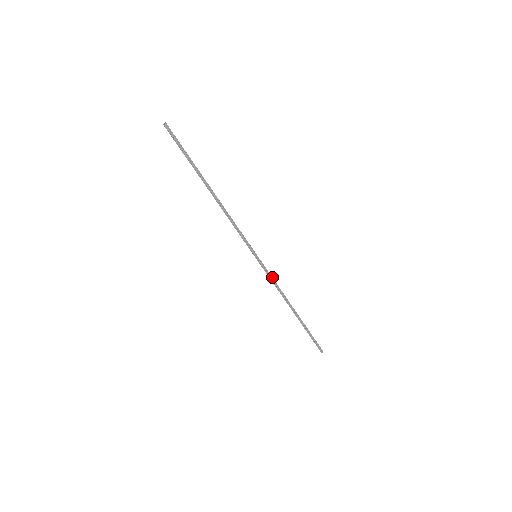
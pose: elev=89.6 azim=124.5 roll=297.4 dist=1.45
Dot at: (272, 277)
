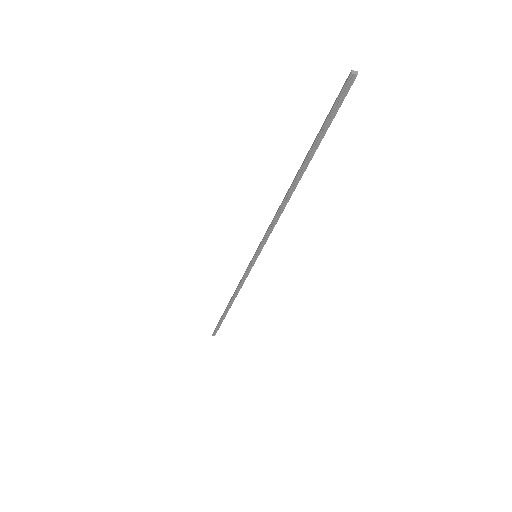
Dot at: occluded
